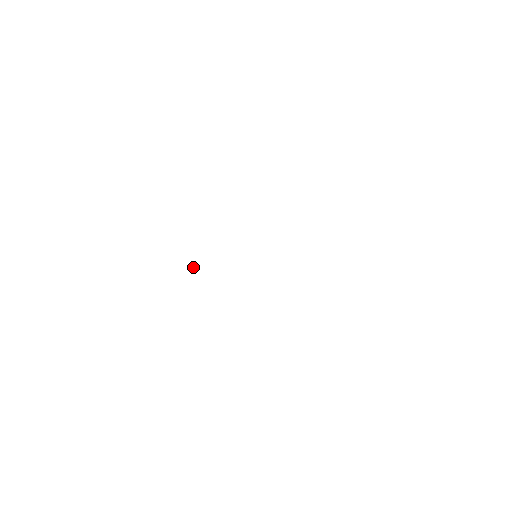
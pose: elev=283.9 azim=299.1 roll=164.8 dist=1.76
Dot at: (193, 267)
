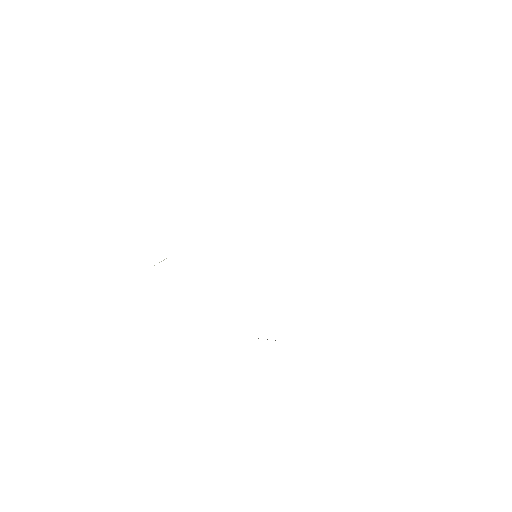
Dot at: (164, 259)
